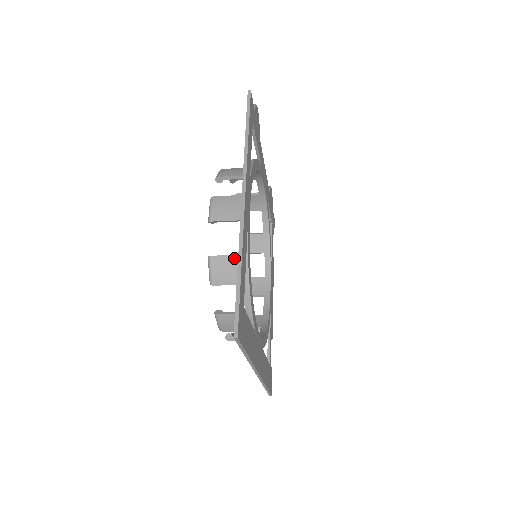
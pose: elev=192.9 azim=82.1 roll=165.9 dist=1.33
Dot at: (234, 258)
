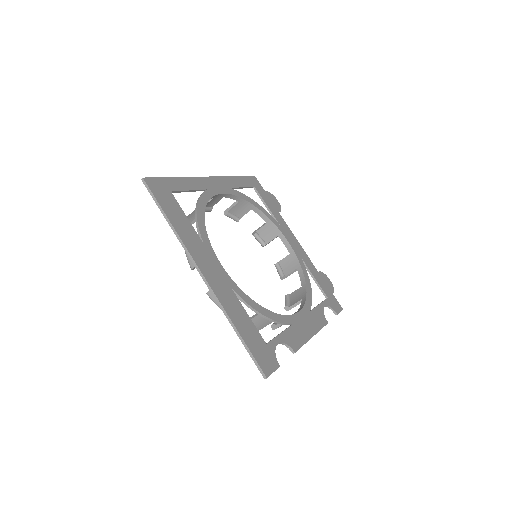
Dot at: occluded
